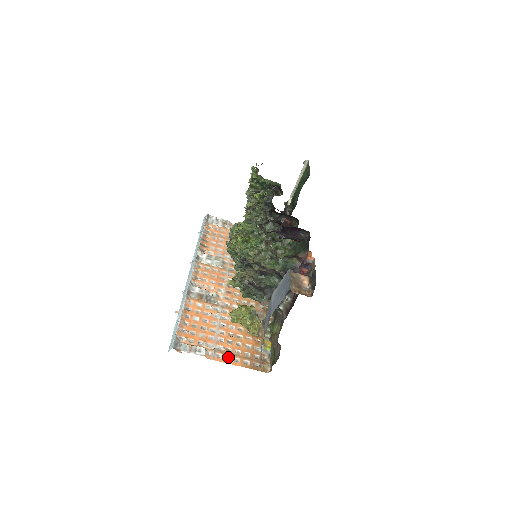
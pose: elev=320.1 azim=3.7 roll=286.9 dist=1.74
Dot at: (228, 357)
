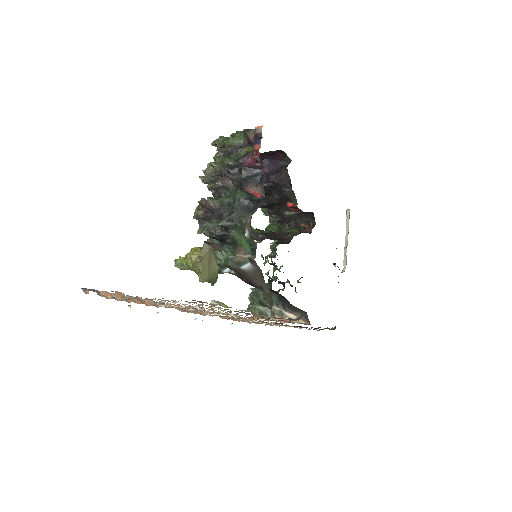
Dot at: (151, 299)
